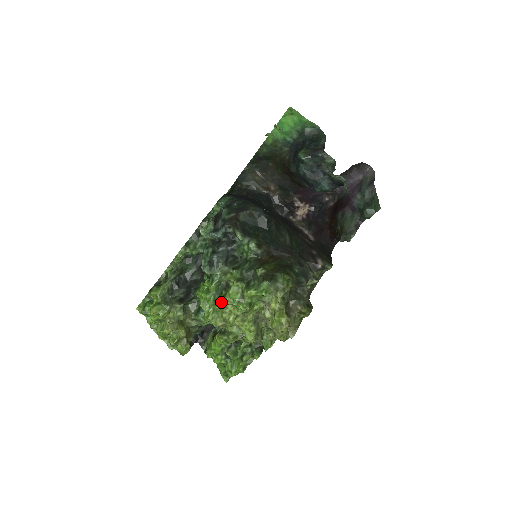
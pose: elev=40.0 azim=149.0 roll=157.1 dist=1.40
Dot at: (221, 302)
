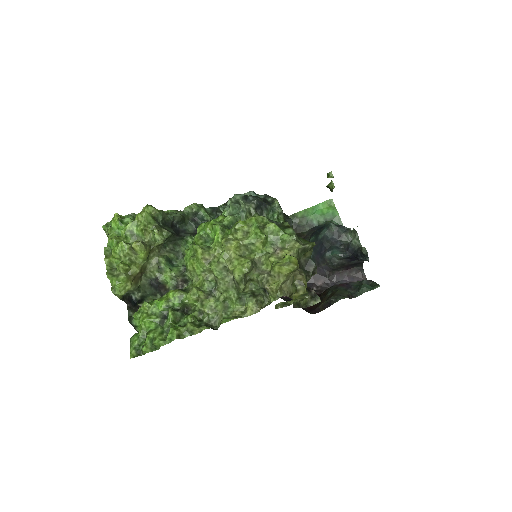
Dot at: (238, 221)
